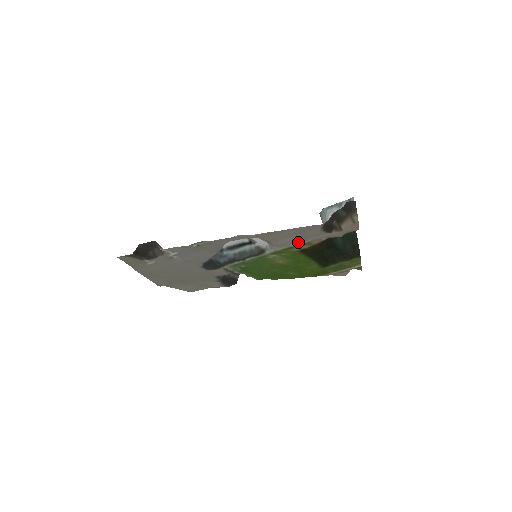
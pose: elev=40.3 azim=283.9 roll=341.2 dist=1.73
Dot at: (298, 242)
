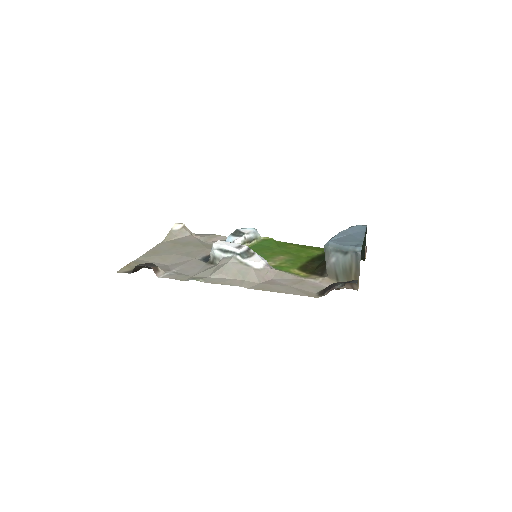
Dot at: (296, 276)
